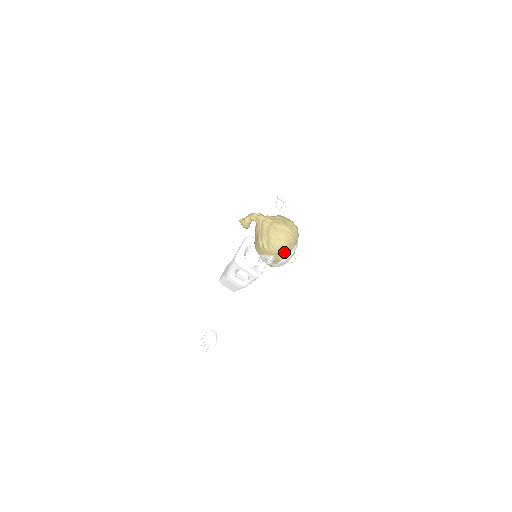
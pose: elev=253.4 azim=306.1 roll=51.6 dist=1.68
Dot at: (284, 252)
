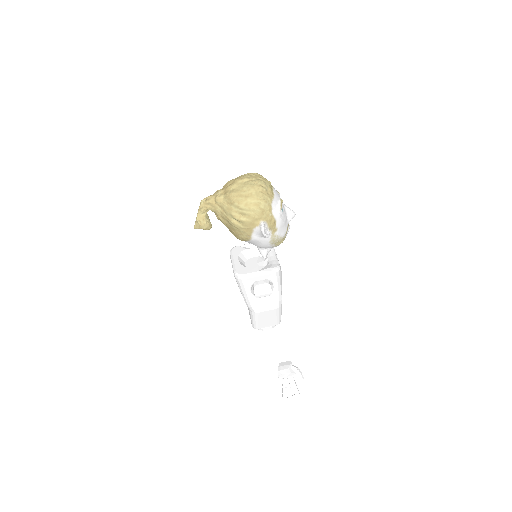
Dot at: (267, 204)
